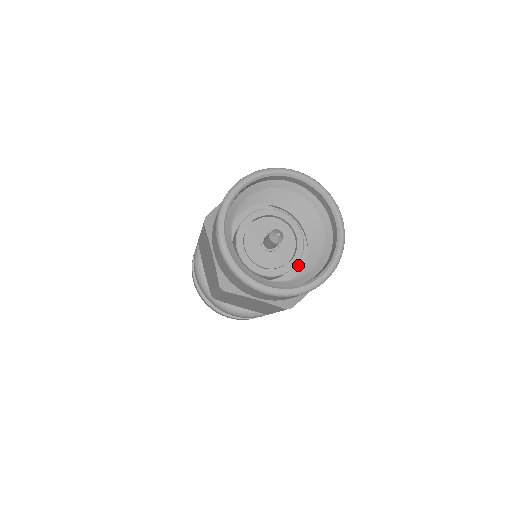
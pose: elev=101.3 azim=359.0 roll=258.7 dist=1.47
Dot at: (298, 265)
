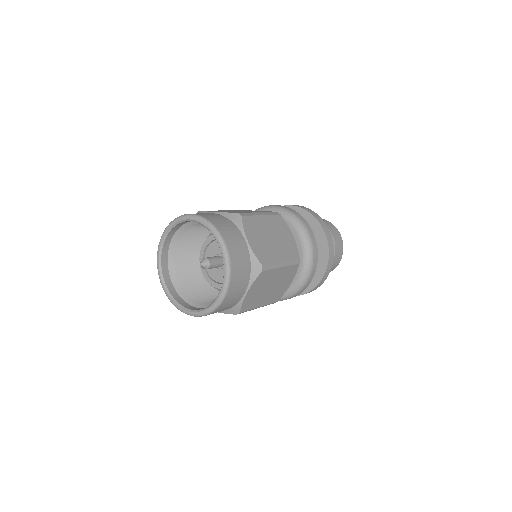
Dot at: occluded
